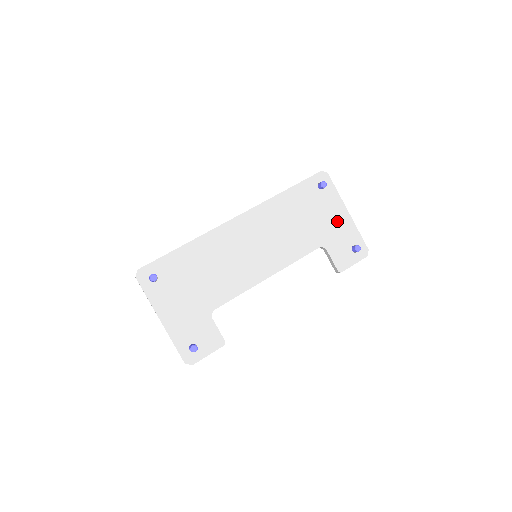
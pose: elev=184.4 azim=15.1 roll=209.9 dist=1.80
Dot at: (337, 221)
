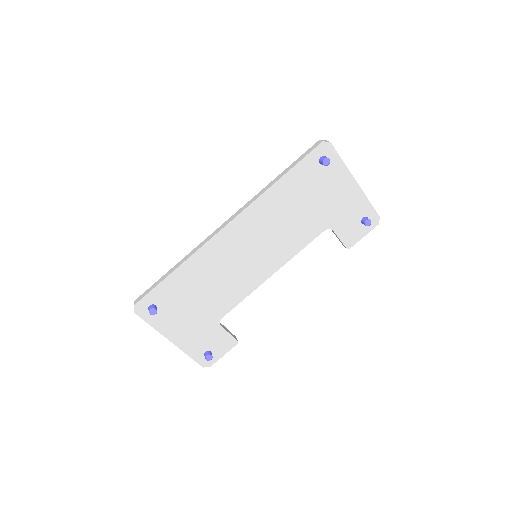
Dot at: (344, 196)
